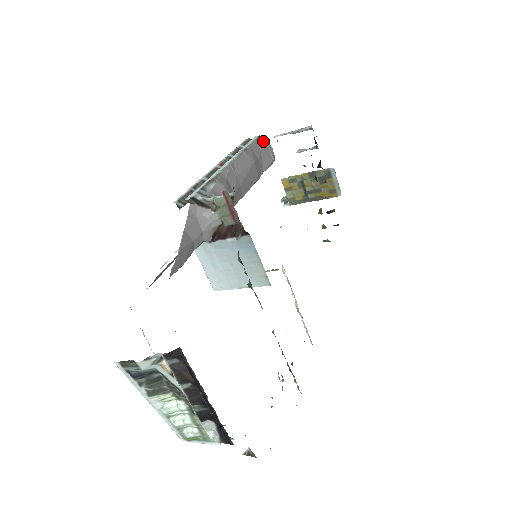
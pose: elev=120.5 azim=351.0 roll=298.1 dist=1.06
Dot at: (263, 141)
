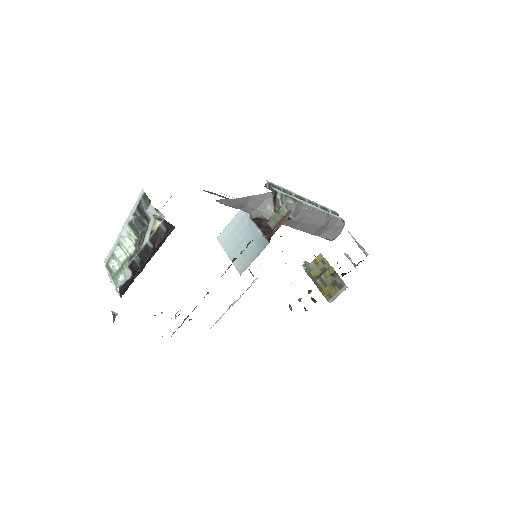
Dot at: (341, 225)
